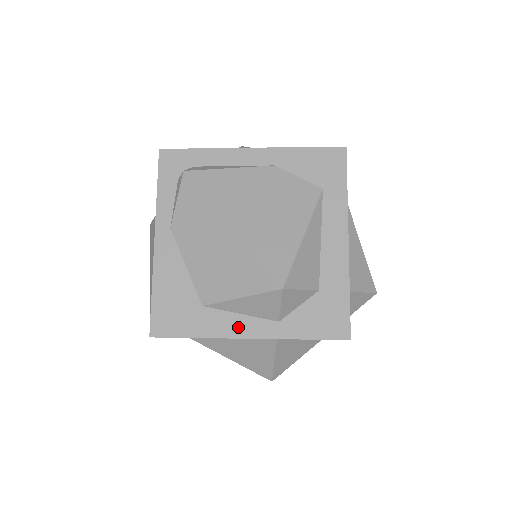
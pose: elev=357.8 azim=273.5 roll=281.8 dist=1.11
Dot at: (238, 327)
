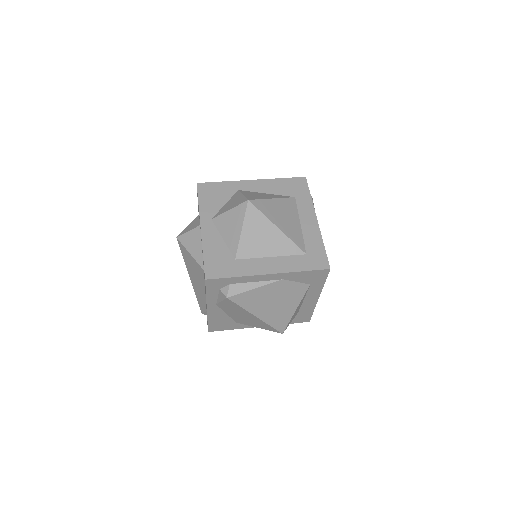
Dot at: occluded
